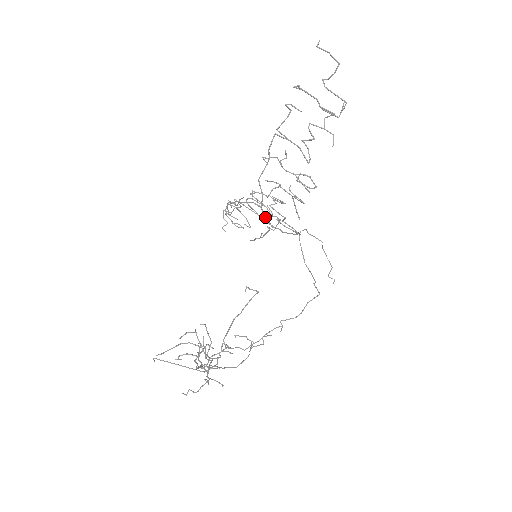
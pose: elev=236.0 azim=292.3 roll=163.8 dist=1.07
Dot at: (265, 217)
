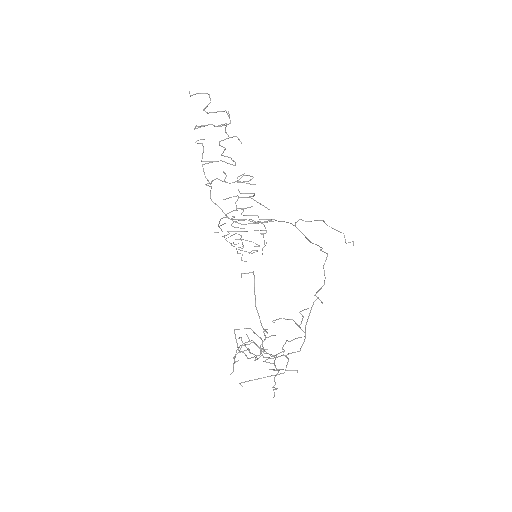
Dot at: occluded
